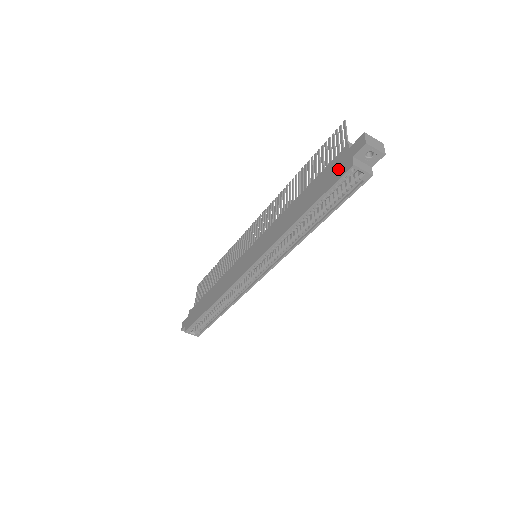
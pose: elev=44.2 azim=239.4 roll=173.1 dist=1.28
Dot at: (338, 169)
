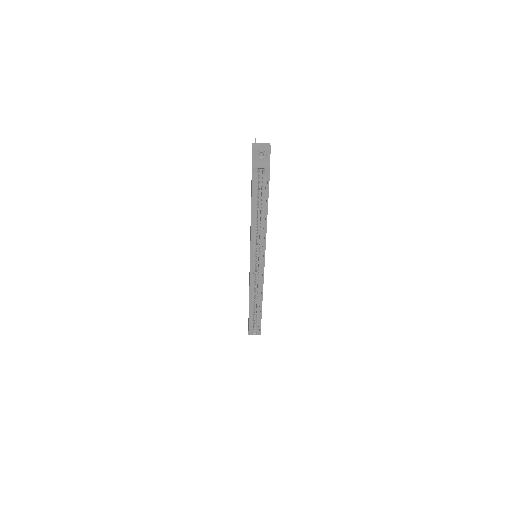
Dot at: occluded
